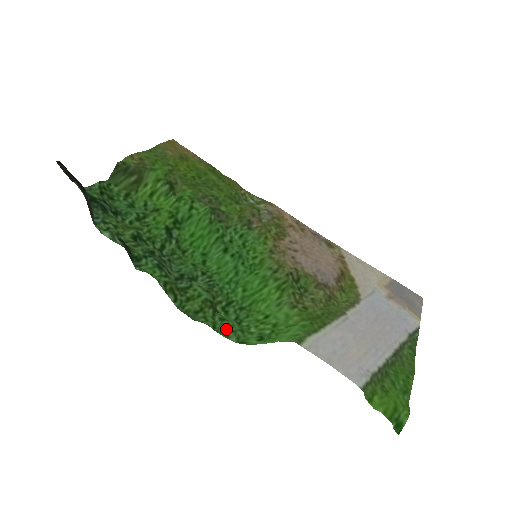
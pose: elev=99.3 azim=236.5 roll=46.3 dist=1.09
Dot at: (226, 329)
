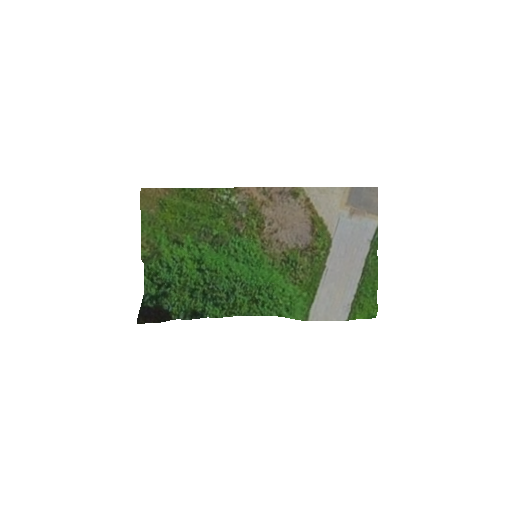
Dot at: (268, 311)
